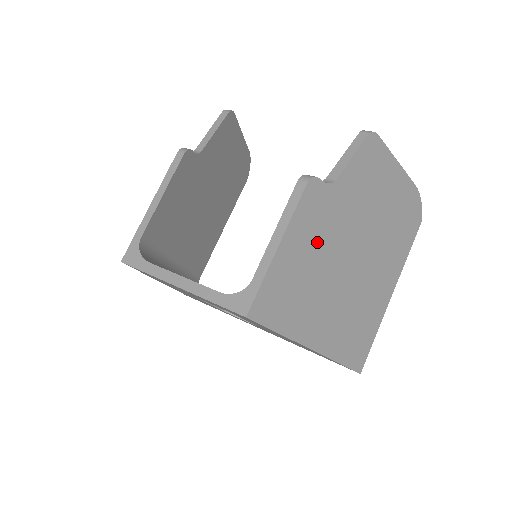
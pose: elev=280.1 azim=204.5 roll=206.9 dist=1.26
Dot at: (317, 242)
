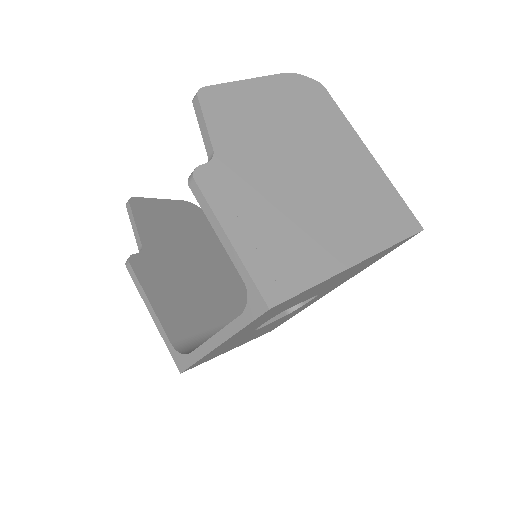
Dot at: (256, 201)
